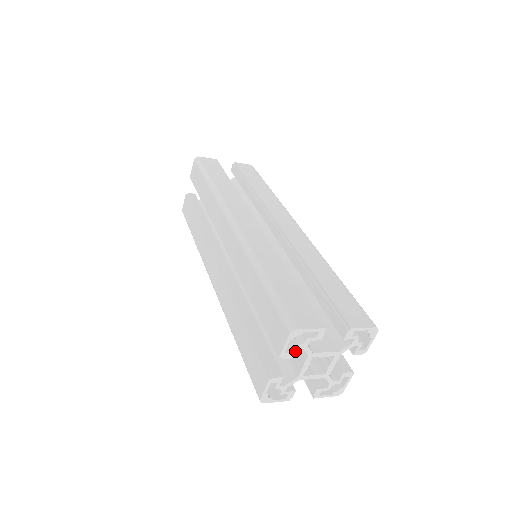
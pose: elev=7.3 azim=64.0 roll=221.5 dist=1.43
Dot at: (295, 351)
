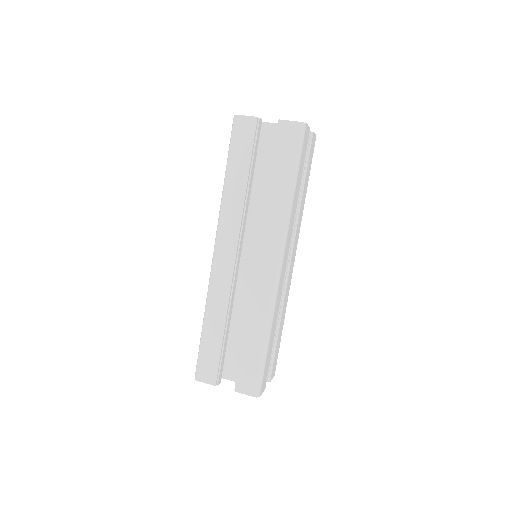
Dot at: occluded
